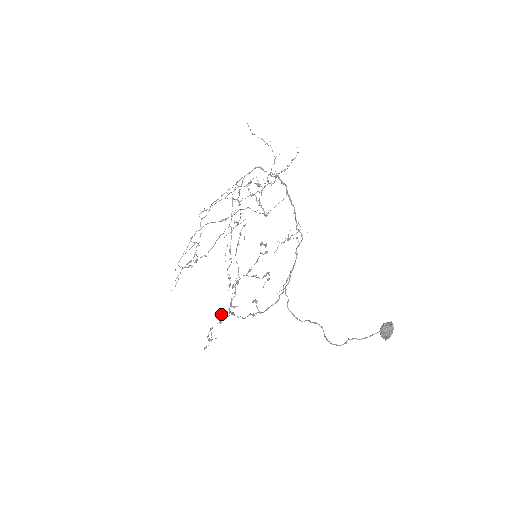
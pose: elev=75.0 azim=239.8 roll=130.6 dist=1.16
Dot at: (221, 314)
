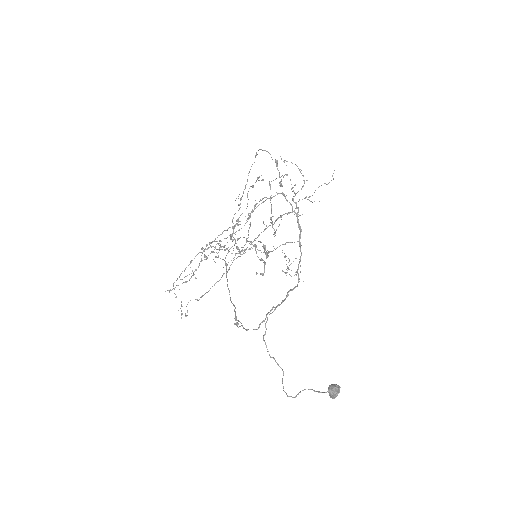
Dot at: occluded
